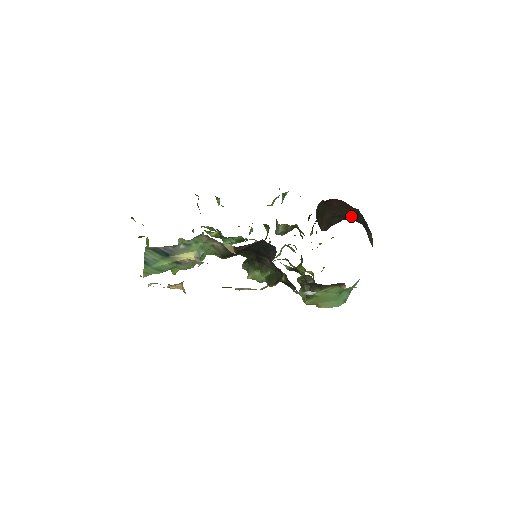
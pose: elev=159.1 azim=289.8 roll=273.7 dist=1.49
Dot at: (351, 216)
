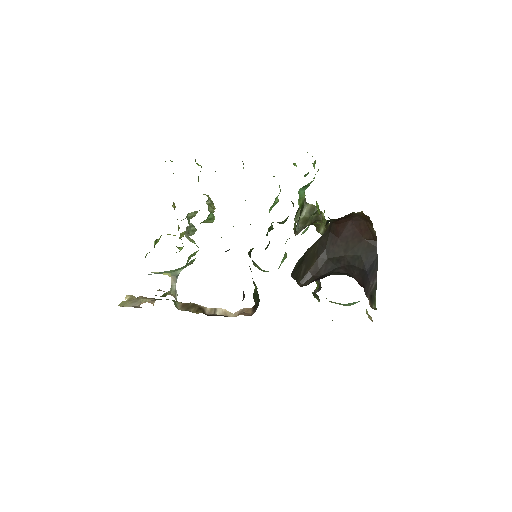
Dot at: (356, 258)
